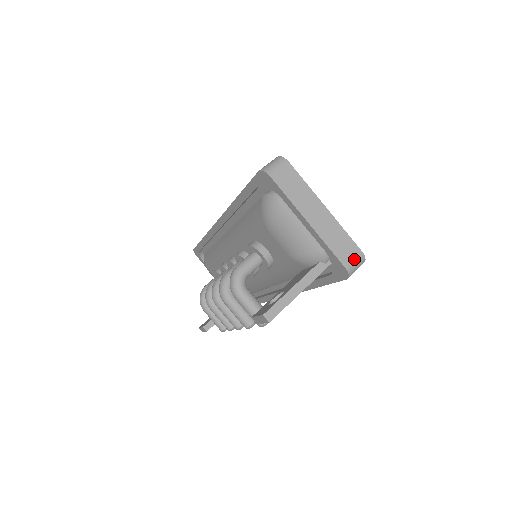
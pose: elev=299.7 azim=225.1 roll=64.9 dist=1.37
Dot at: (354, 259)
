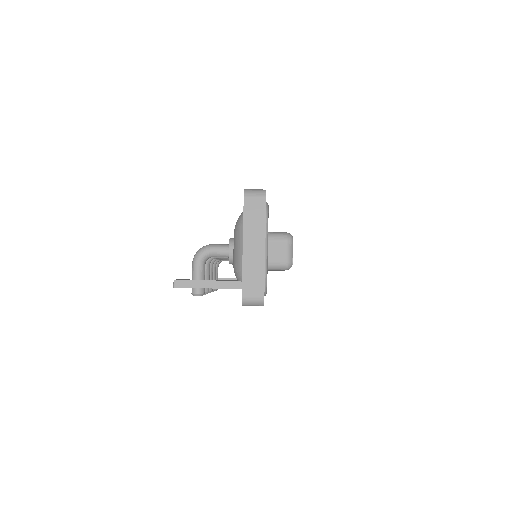
Dot at: (254, 296)
